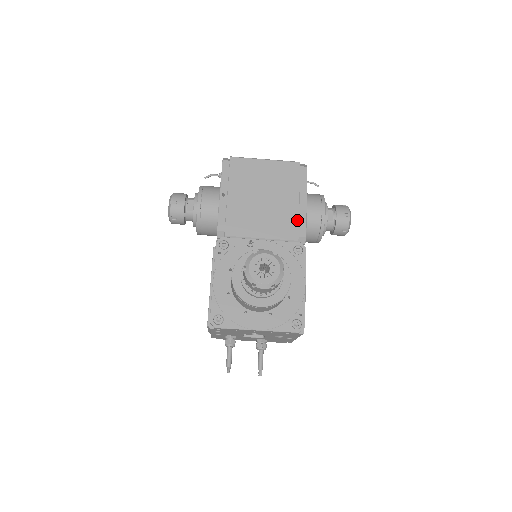
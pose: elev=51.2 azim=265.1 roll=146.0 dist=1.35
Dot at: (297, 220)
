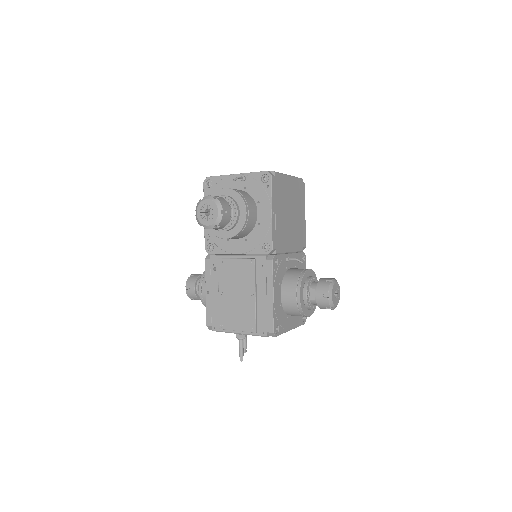
Dot at: (303, 233)
